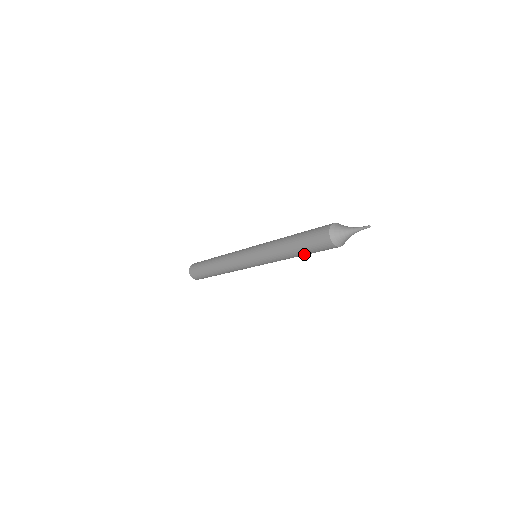
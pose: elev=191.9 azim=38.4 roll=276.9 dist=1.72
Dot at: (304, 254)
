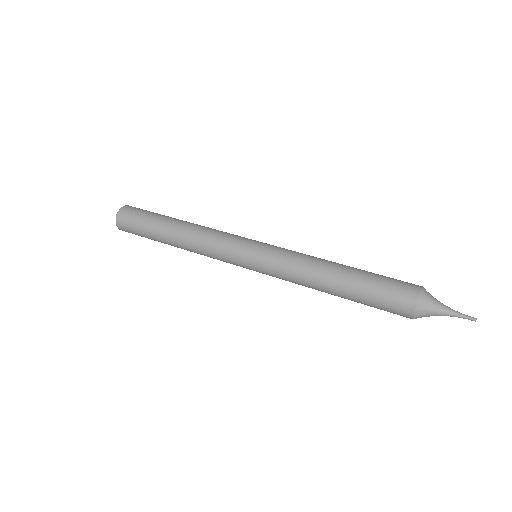
Dot at: occluded
